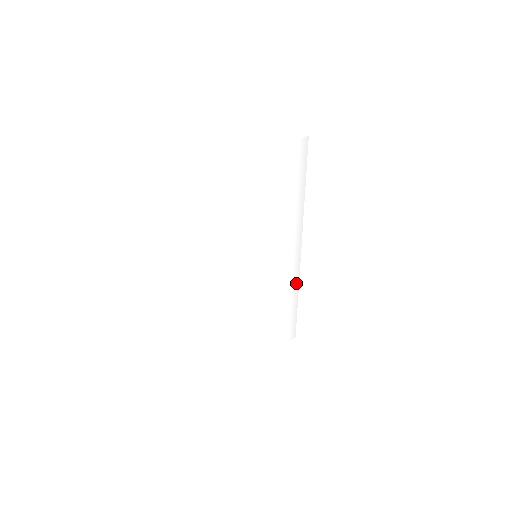
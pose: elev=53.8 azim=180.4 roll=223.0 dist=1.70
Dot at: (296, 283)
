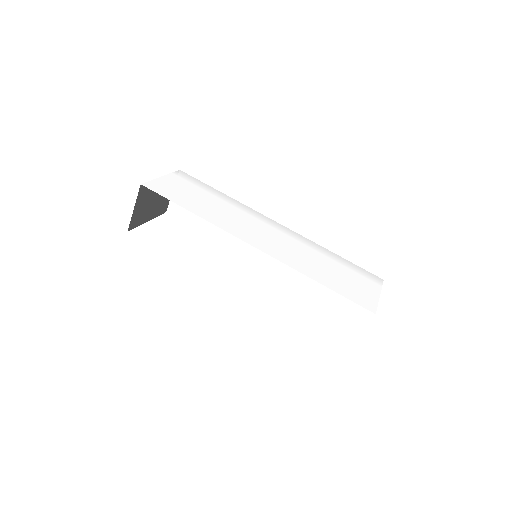
Dot at: (308, 242)
